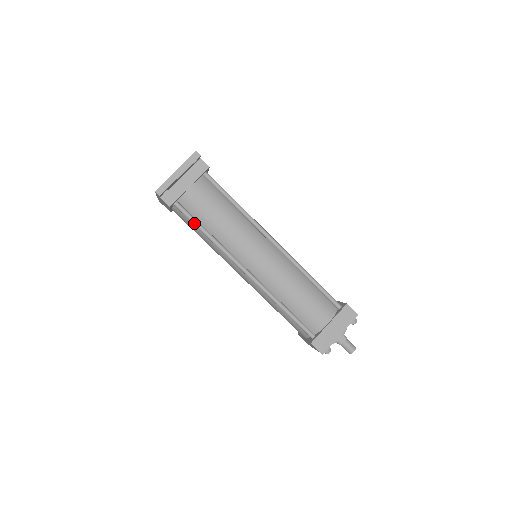
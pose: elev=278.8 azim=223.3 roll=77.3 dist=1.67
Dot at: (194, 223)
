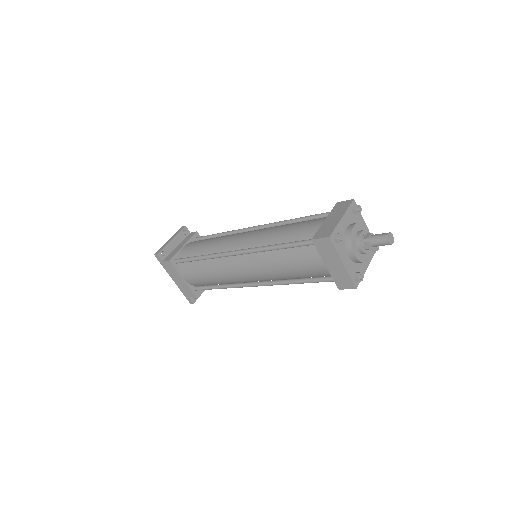
Dot at: (190, 259)
